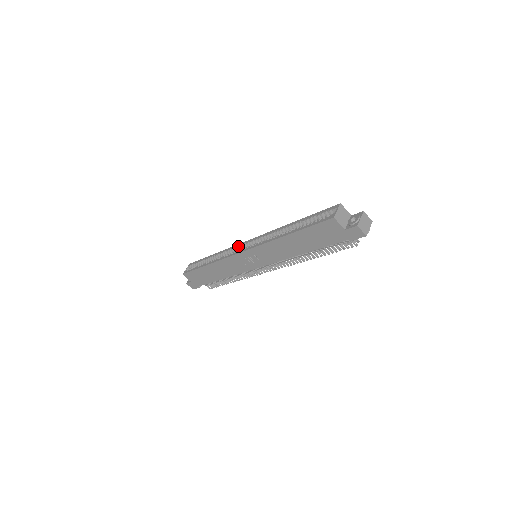
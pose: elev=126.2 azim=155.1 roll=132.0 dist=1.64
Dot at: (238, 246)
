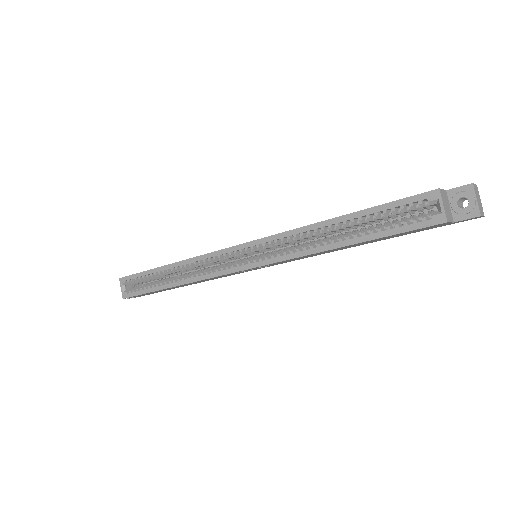
Dot at: (220, 255)
